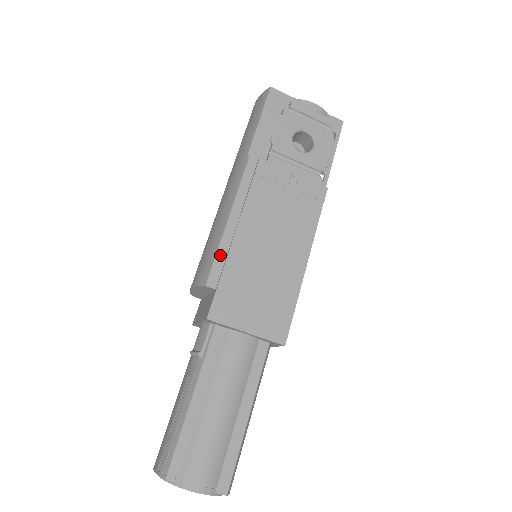
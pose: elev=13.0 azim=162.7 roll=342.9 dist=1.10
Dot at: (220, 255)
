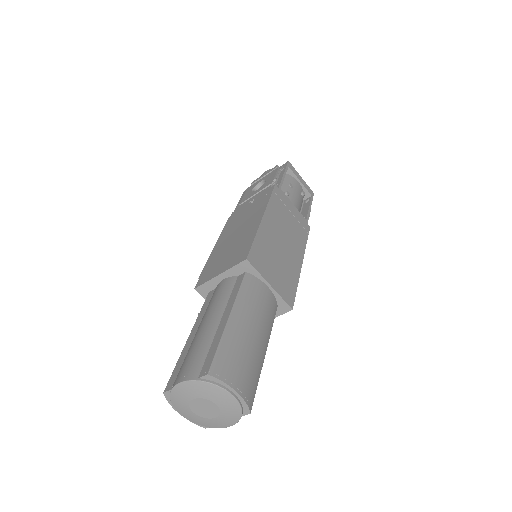
Dot at: occluded
